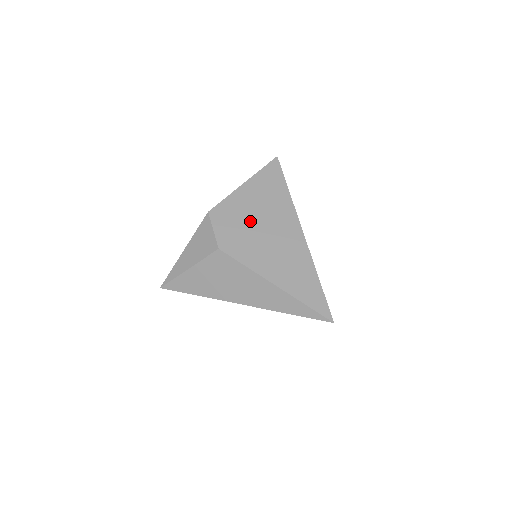
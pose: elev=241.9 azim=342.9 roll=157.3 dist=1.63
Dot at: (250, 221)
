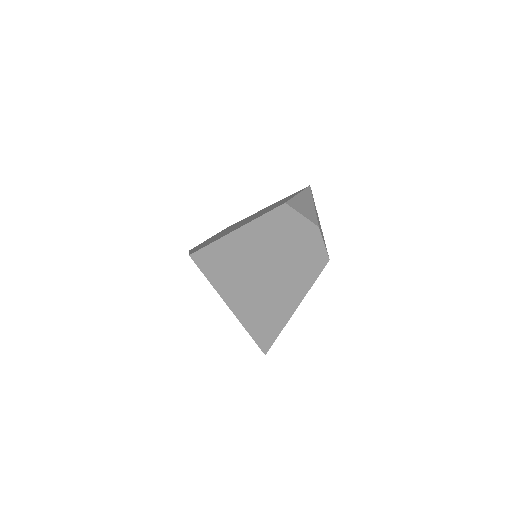
Dot at: occluded
